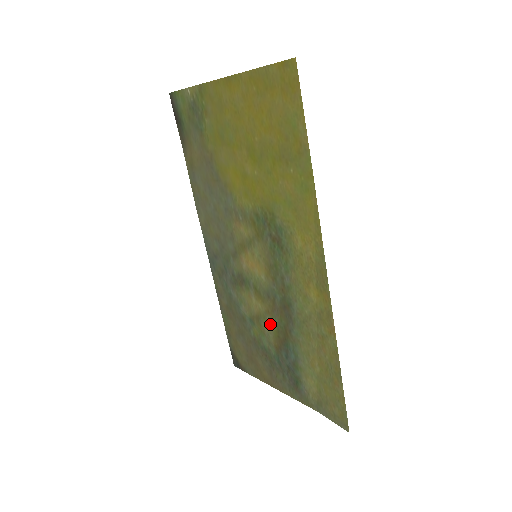
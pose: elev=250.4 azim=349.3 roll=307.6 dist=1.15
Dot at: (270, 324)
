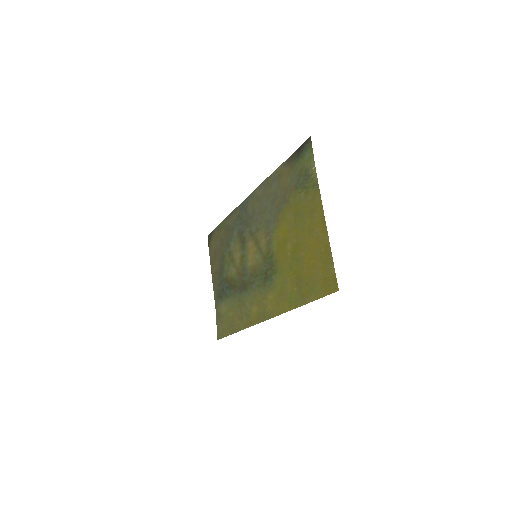
Dot at: (234, 272)
